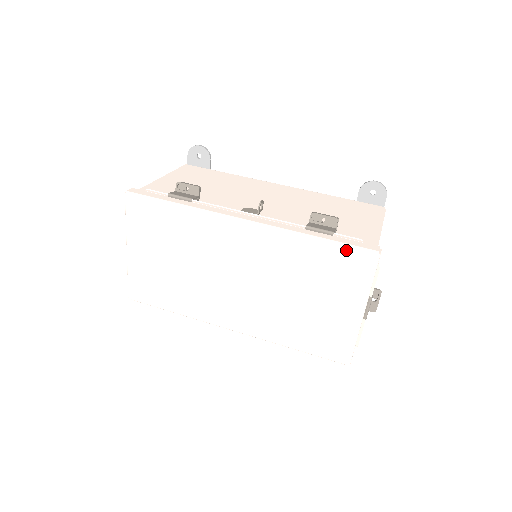
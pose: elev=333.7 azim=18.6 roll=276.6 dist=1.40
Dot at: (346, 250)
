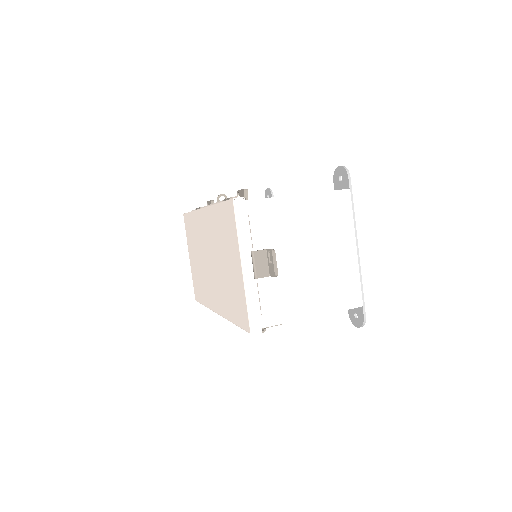
Dot at: (225, 206)
